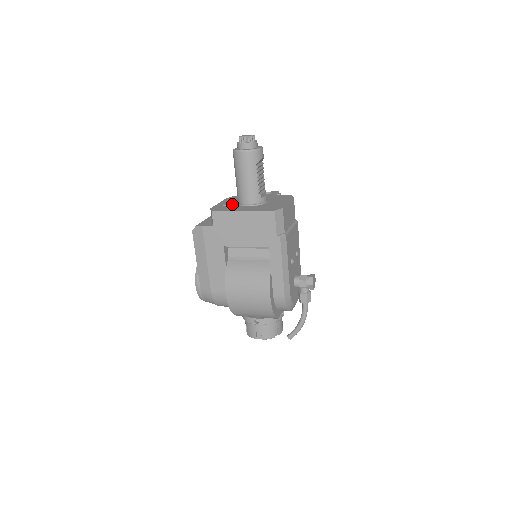
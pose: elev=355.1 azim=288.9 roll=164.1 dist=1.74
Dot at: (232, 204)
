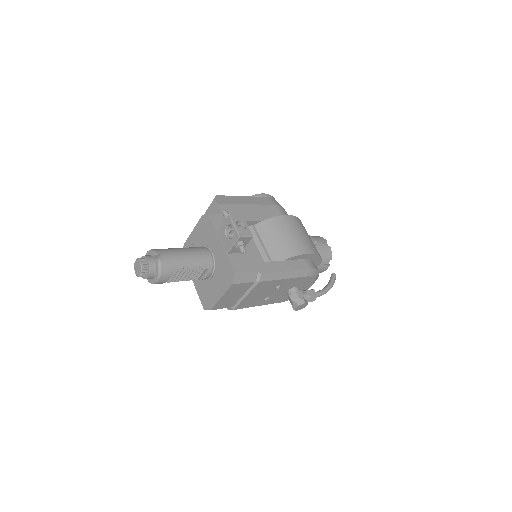
Dot at: occluded
